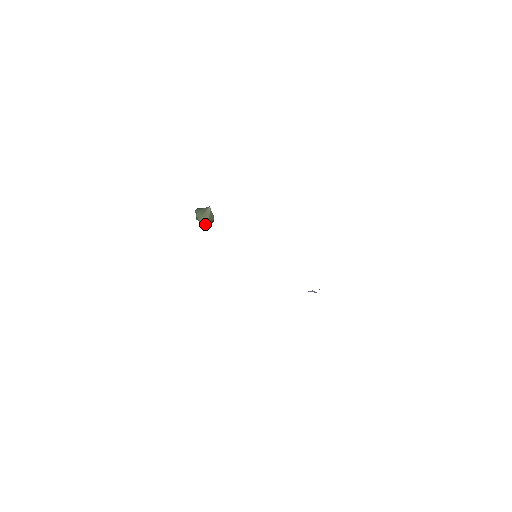
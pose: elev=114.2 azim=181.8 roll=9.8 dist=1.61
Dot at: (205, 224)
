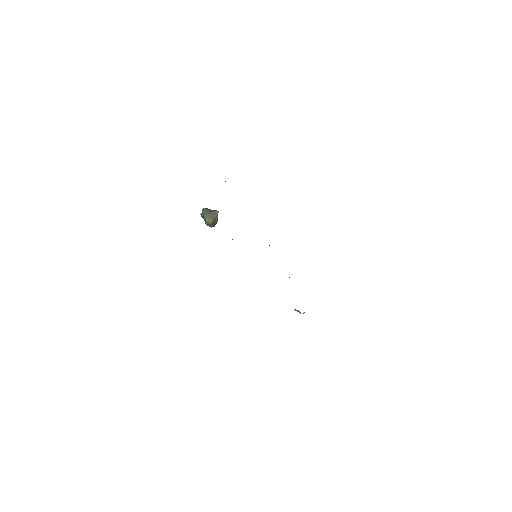
Dot at: (207, 223)
